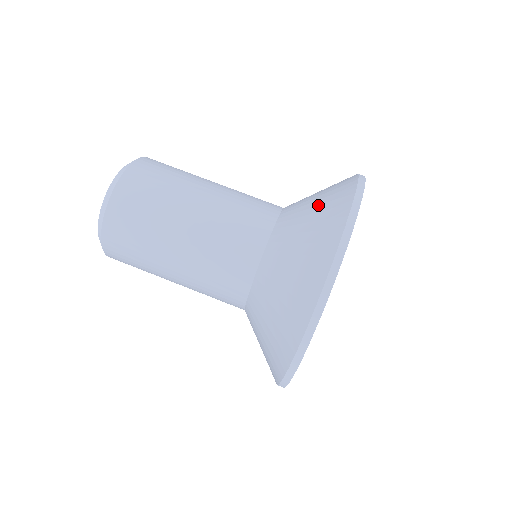
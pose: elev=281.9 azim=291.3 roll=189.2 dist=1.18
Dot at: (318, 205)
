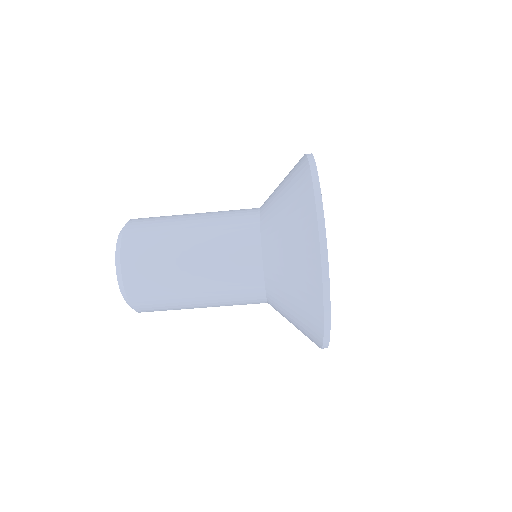
Dot at: (293, 269)
